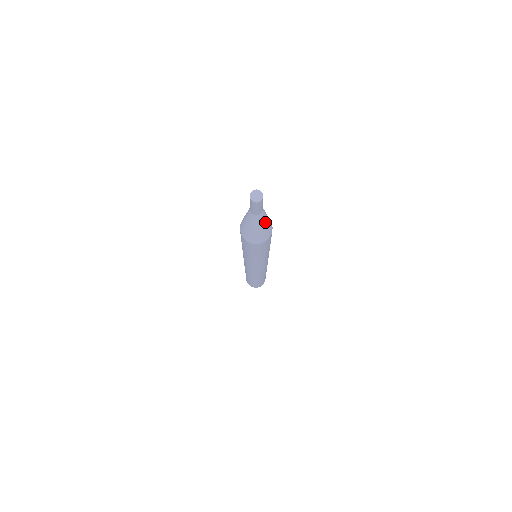
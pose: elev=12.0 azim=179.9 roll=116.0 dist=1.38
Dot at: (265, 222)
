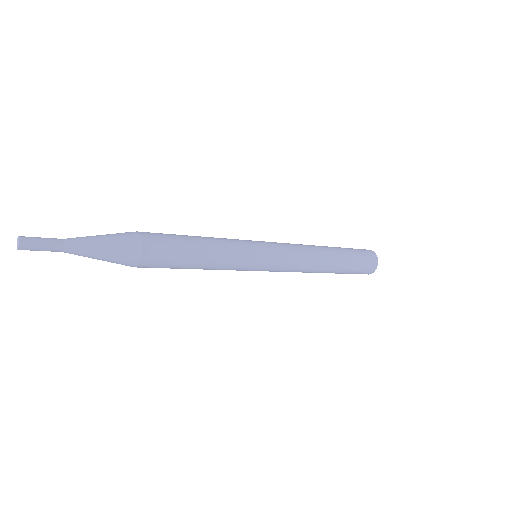
Dot at: (96, 243)
